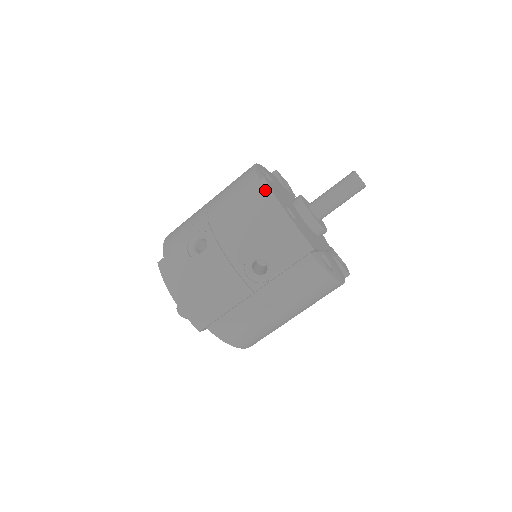
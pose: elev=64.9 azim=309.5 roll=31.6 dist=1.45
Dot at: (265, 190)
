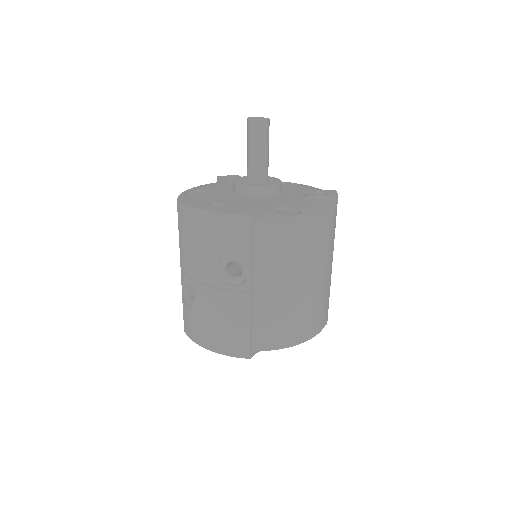
Dot at: (183, 209)
